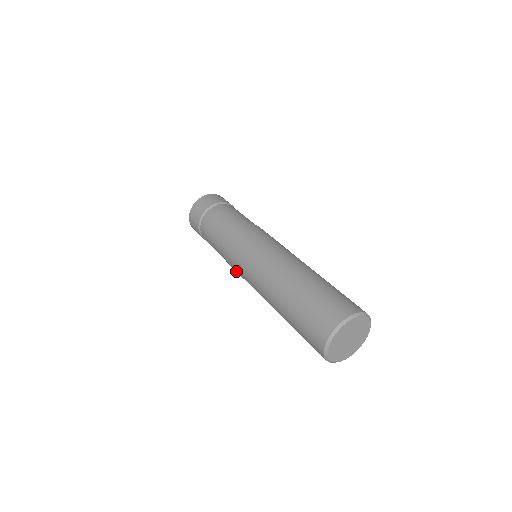
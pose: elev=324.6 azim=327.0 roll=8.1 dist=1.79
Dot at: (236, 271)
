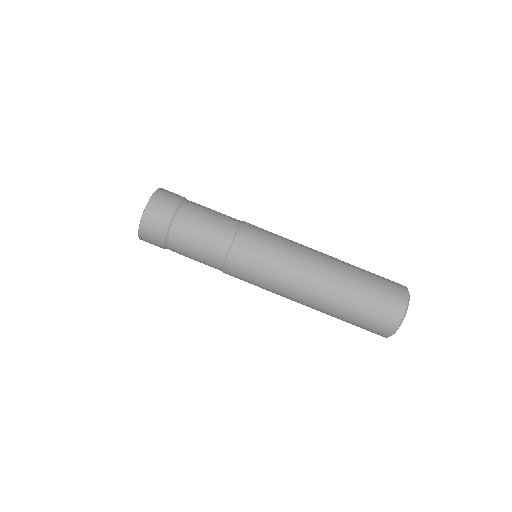
Dot at: occluded
